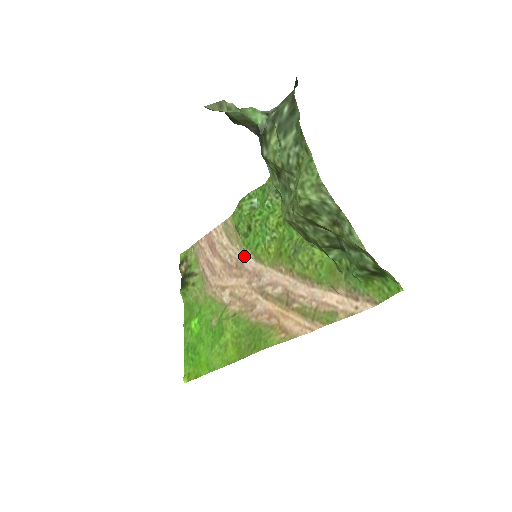
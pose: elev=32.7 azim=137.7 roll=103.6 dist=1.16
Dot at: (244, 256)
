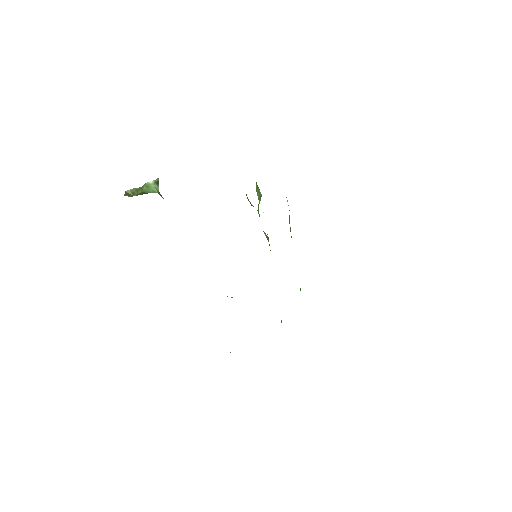
Dot at: occluded
